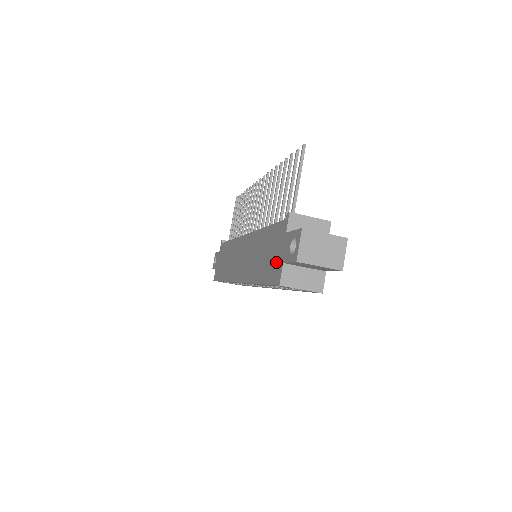
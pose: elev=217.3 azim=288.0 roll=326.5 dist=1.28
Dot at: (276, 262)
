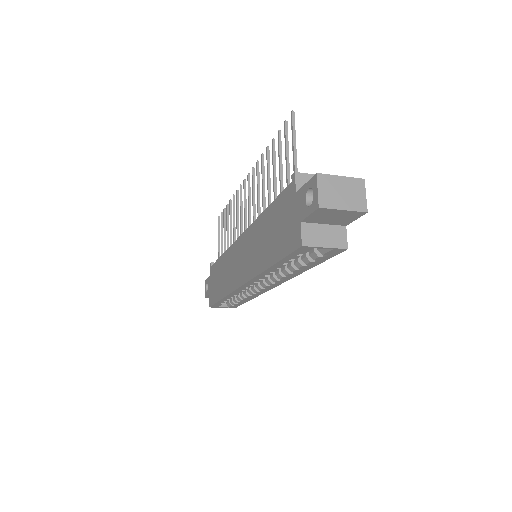
Dot at: (290, 228)
